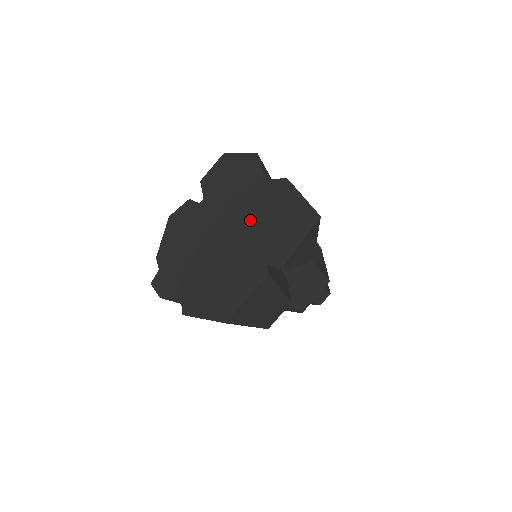
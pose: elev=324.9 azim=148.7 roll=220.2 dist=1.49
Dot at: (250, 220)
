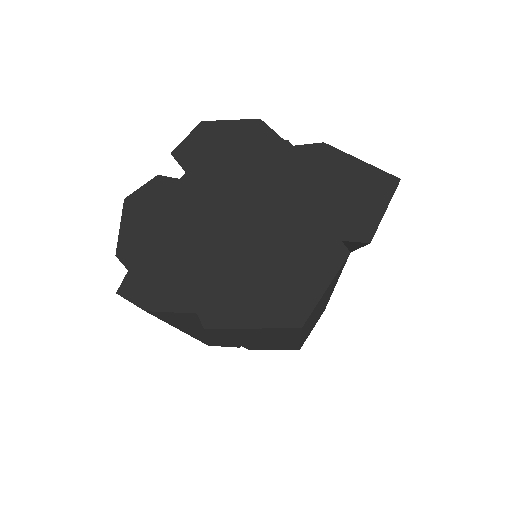
Dot at: (285, 191)
